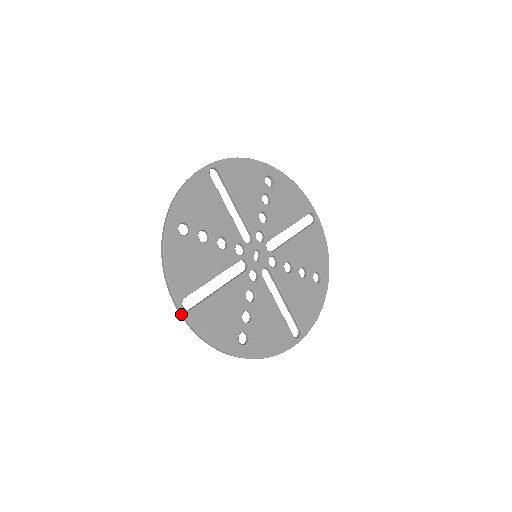
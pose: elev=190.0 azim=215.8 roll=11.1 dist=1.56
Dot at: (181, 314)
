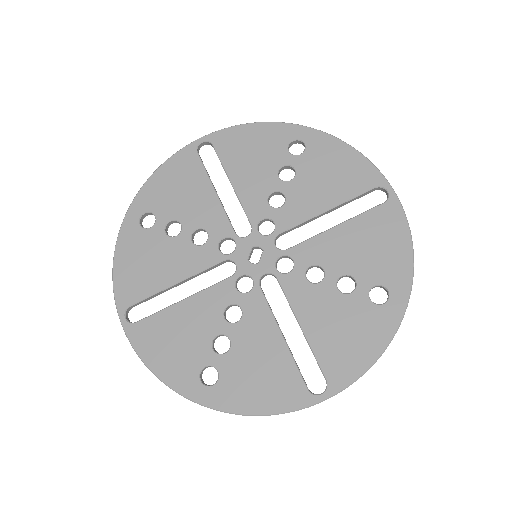
Dot at: (123, 327)
